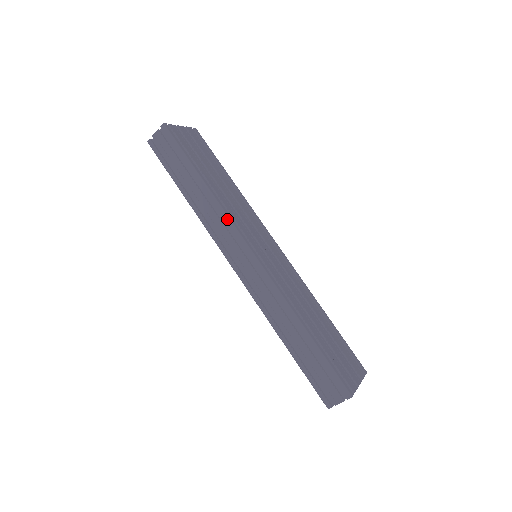
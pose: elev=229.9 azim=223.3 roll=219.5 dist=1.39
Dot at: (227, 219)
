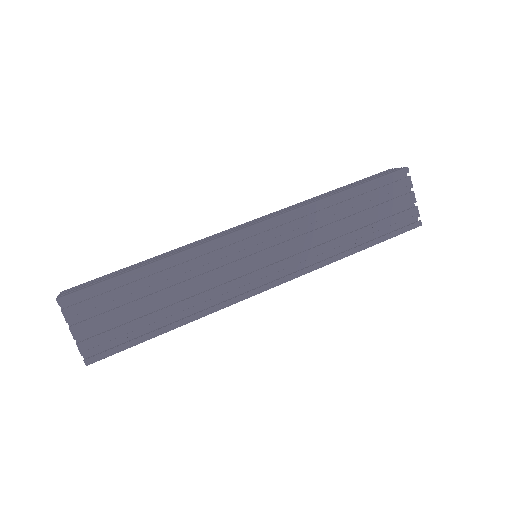
Dot at: occluded
